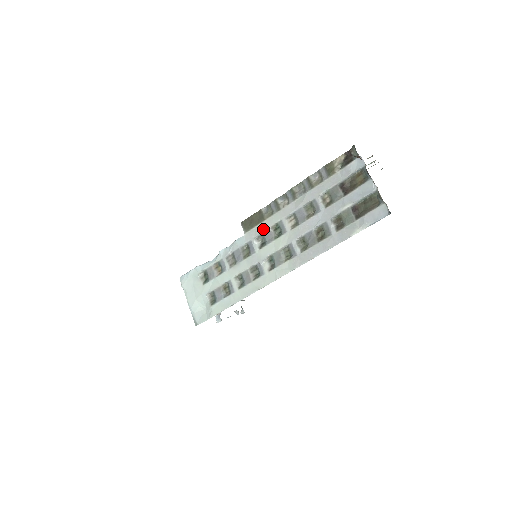
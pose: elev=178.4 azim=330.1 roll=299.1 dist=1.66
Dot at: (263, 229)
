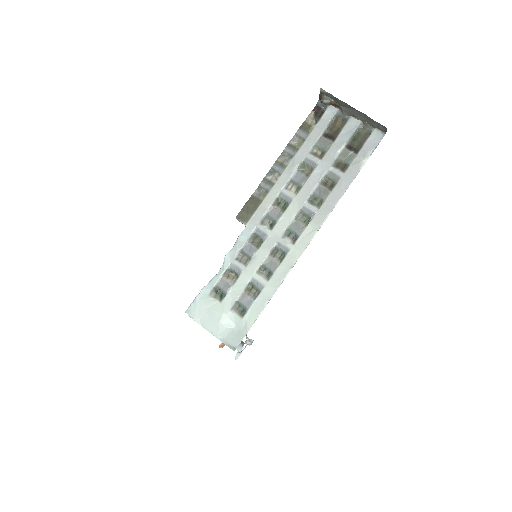
Dot at: (265, 210)
